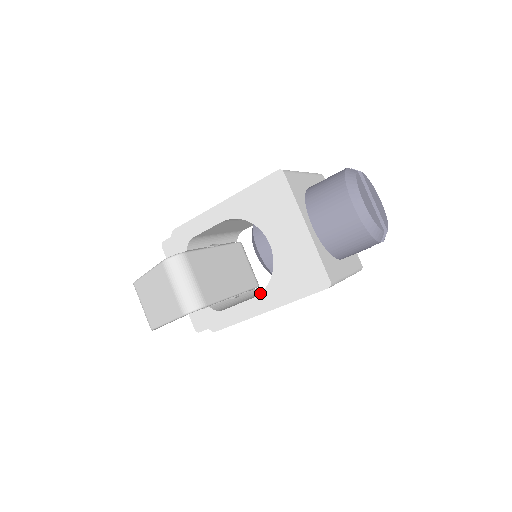
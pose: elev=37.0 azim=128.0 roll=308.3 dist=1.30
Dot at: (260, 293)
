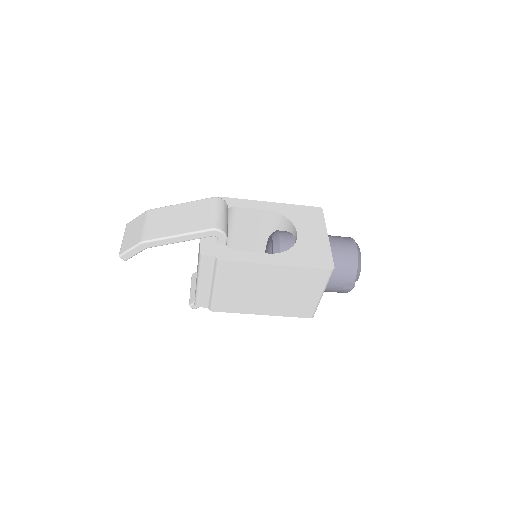
Dot at: (276, 253)
